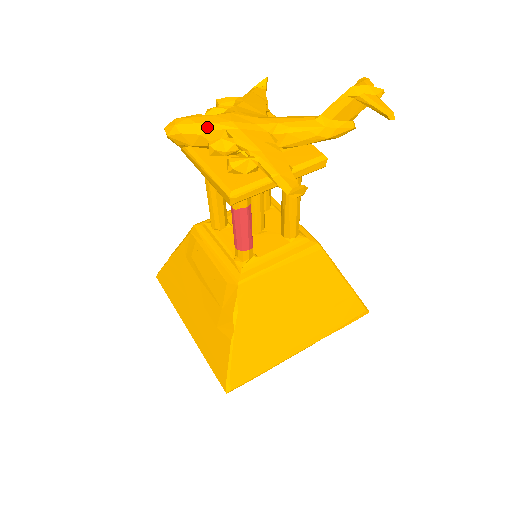
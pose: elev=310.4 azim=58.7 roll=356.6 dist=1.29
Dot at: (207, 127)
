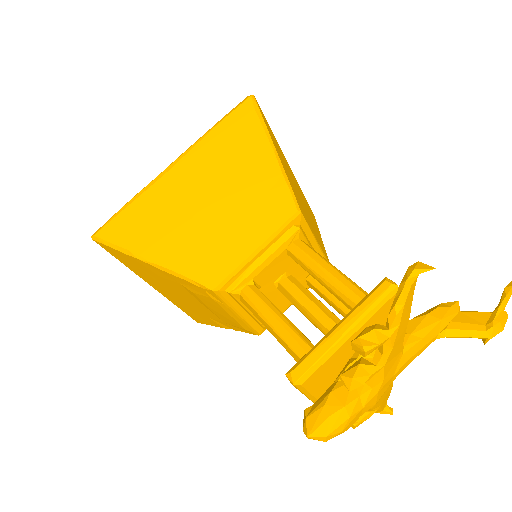
Dot at: (353, 422)
